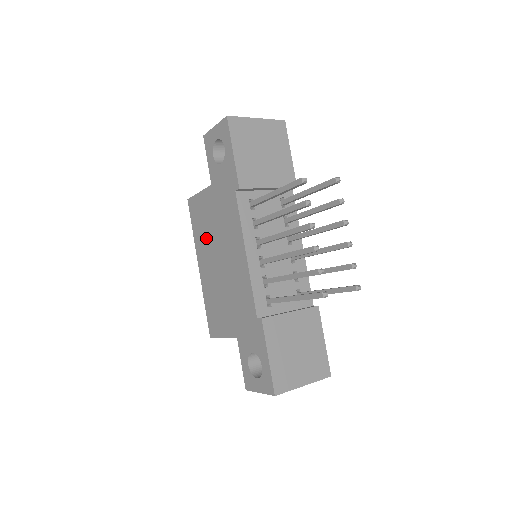
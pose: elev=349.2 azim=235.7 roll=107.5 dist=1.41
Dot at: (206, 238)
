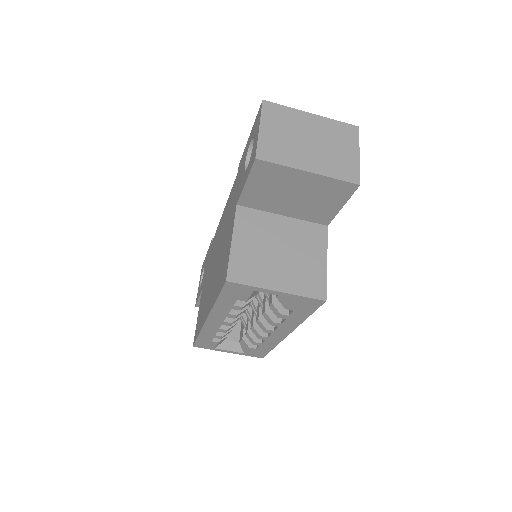
Dot at: (205, 299)
